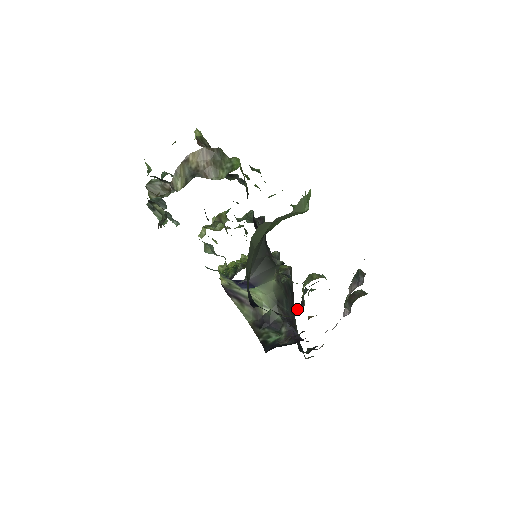
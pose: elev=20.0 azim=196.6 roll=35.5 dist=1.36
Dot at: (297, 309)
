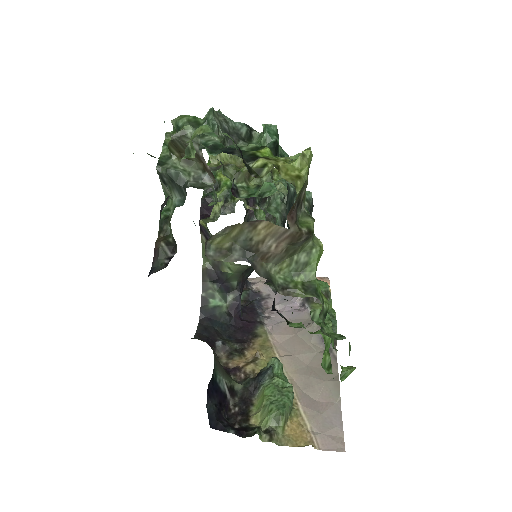
Dot at: (249, 383)
